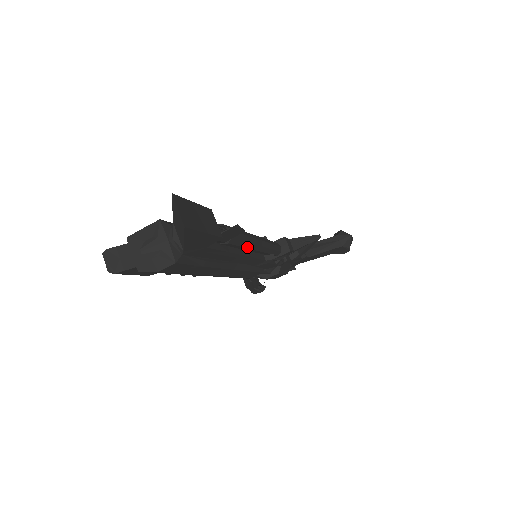
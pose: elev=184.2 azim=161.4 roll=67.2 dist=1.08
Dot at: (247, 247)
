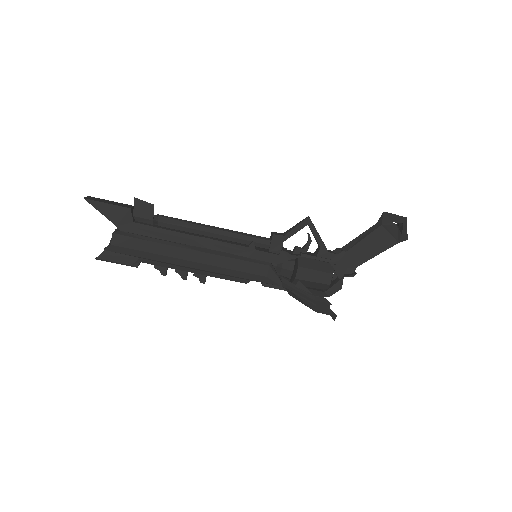
Dot at: (193, 228)
